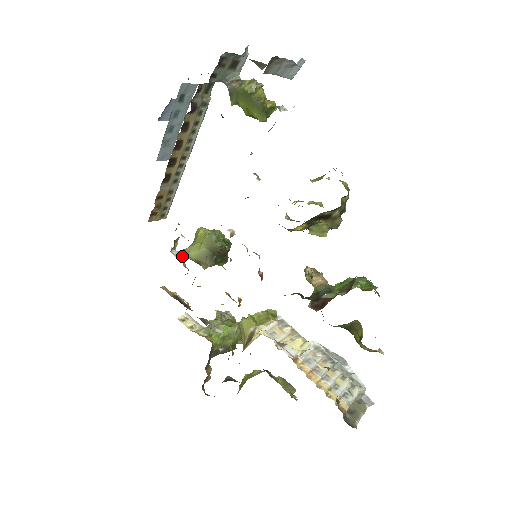
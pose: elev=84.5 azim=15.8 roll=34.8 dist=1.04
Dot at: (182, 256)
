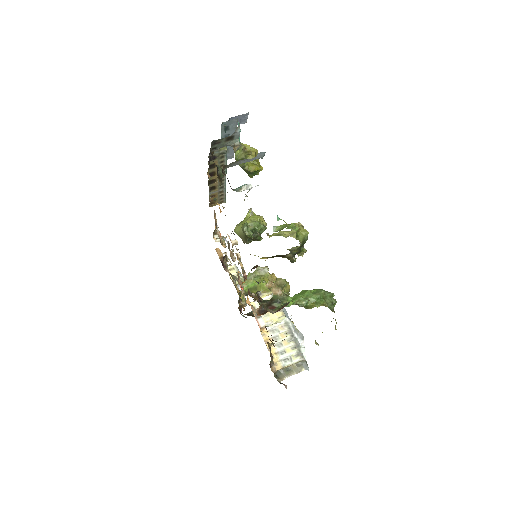
Dot at: occluded
